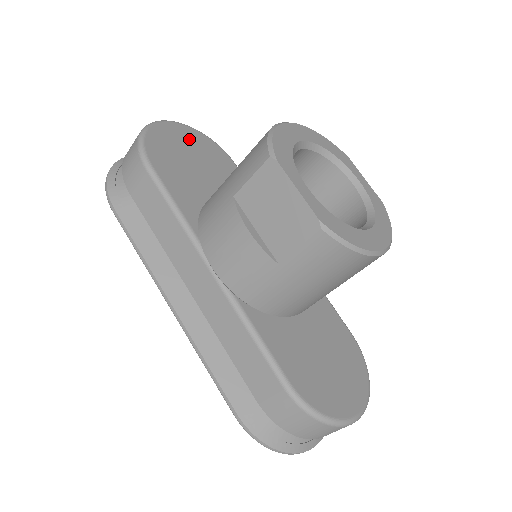
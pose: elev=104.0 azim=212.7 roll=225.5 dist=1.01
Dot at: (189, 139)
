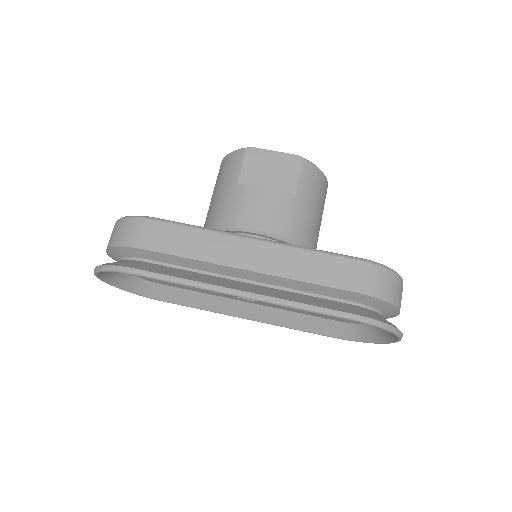
Dot at: occluded
